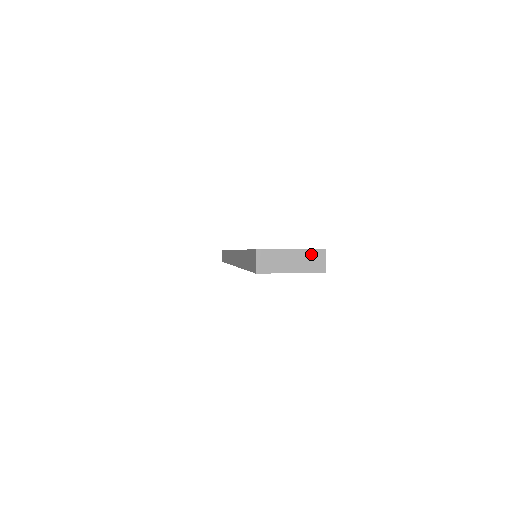
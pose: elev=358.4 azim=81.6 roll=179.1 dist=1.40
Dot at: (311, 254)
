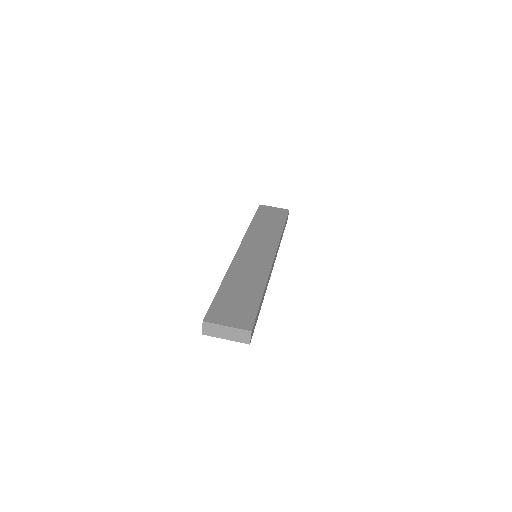
Dot at: (240, 332)
